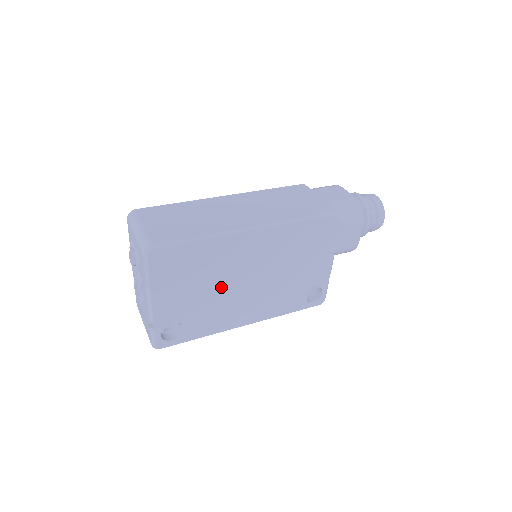
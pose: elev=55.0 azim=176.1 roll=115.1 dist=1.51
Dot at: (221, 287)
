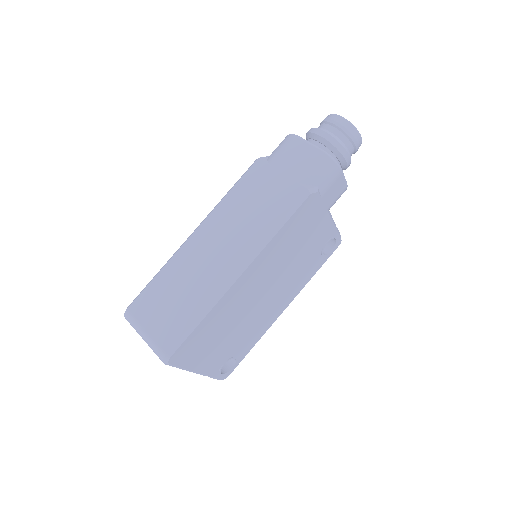
Dot at: (244, 318)
